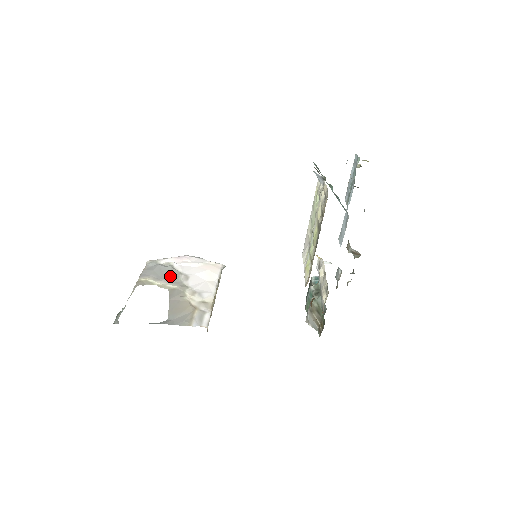
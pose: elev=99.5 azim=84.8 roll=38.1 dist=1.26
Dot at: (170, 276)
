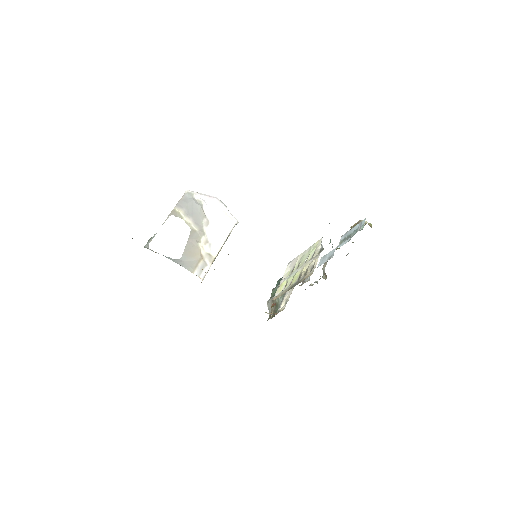
Dot at: (197, 216)
